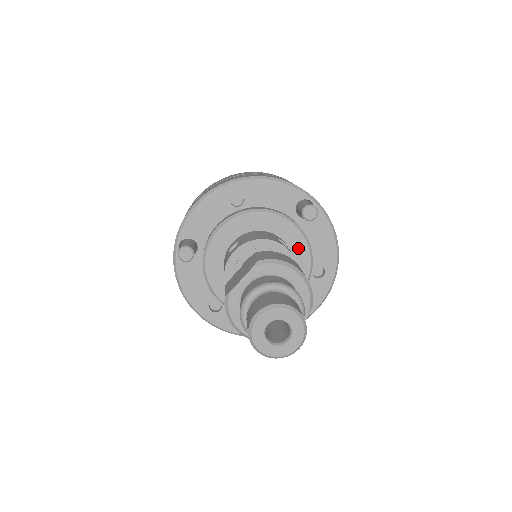
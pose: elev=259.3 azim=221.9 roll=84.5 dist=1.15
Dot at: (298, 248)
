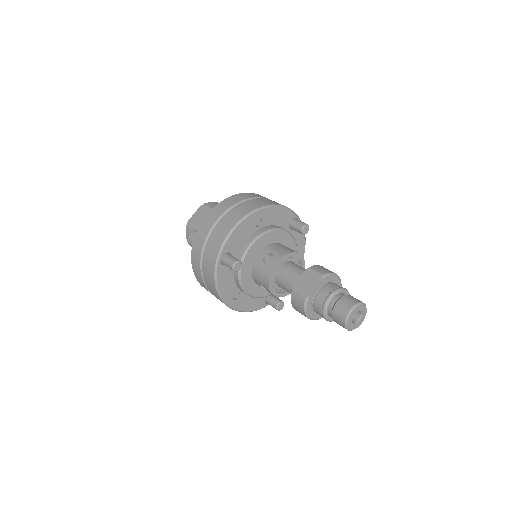
Dot at: occluded
